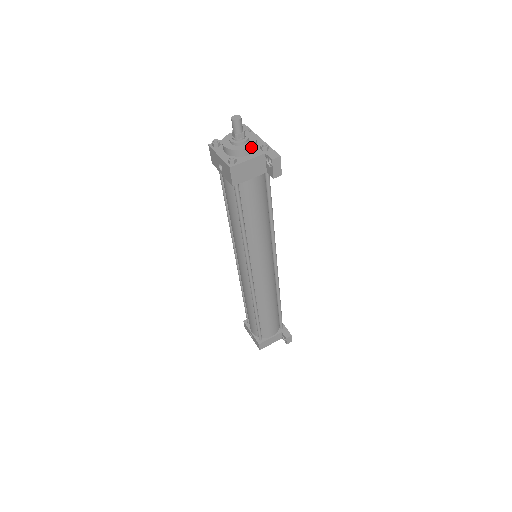
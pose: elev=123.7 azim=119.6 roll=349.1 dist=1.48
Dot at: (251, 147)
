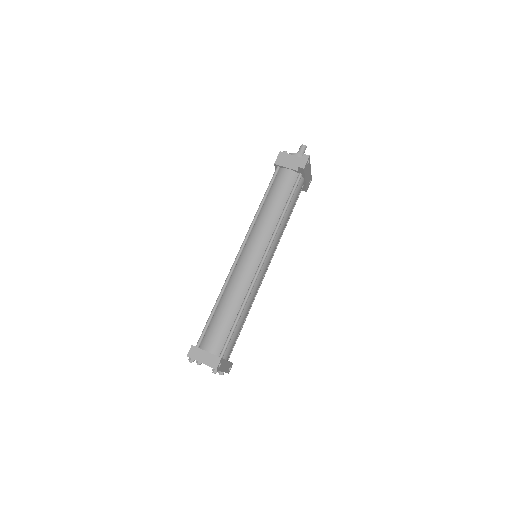
Dot at: (300, 156)
